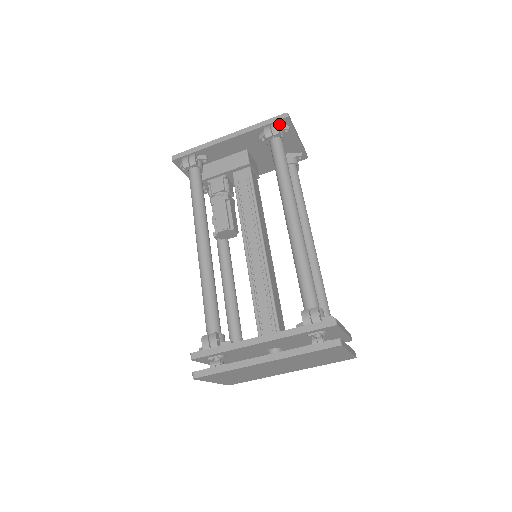
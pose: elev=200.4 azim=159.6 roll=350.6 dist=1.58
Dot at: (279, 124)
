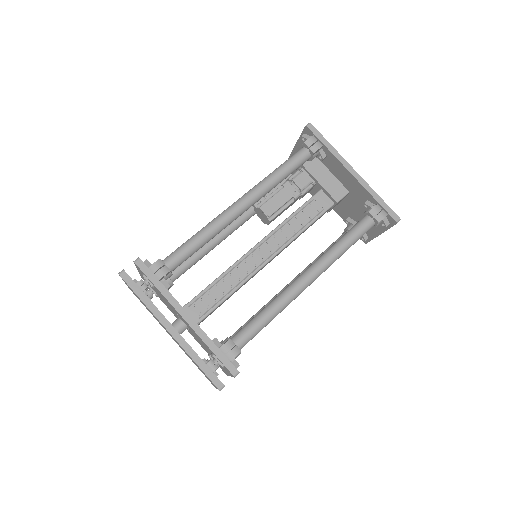
Dot at: (387, 216)
